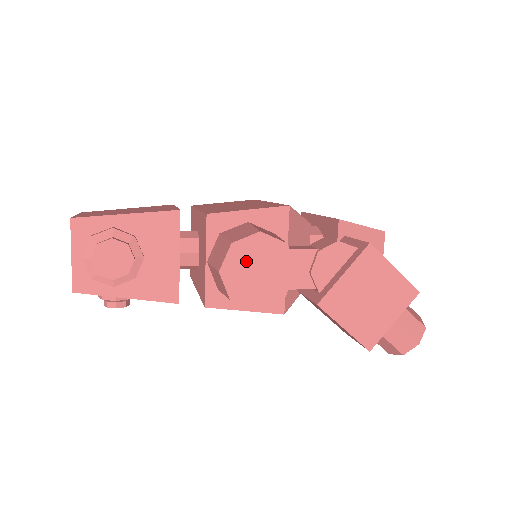
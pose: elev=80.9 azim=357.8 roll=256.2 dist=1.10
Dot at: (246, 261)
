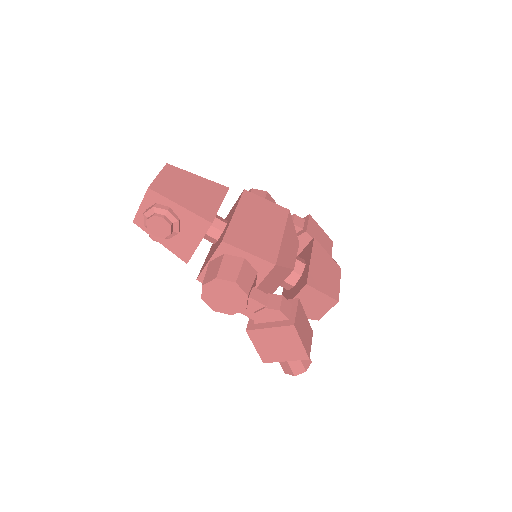
Dot at: (220, 289)
